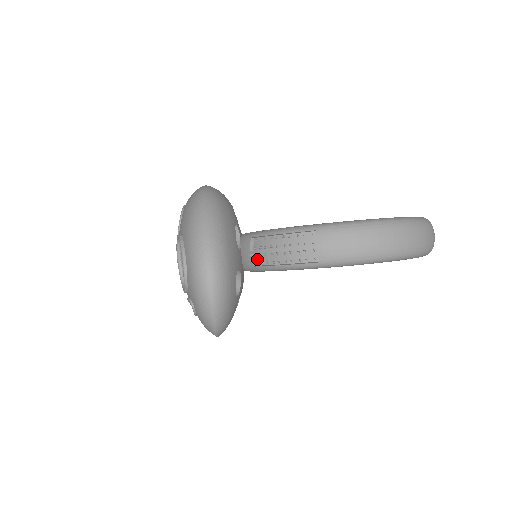
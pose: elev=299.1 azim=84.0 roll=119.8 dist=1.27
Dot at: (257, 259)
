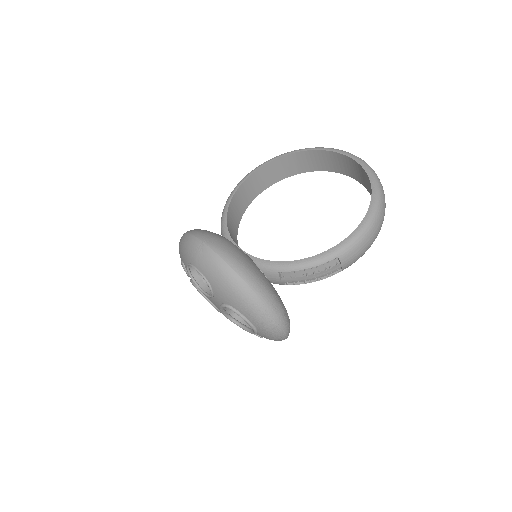
Dot at: occluded
